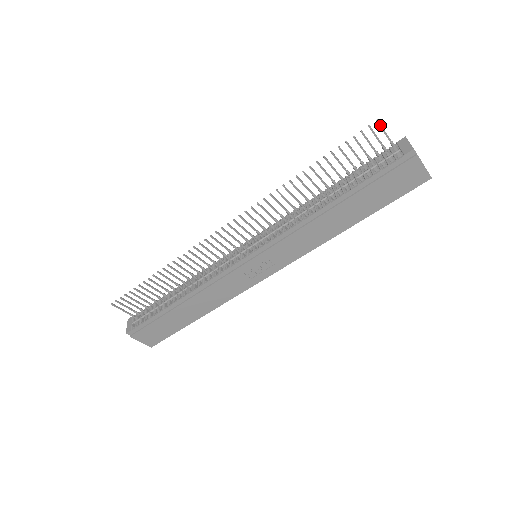
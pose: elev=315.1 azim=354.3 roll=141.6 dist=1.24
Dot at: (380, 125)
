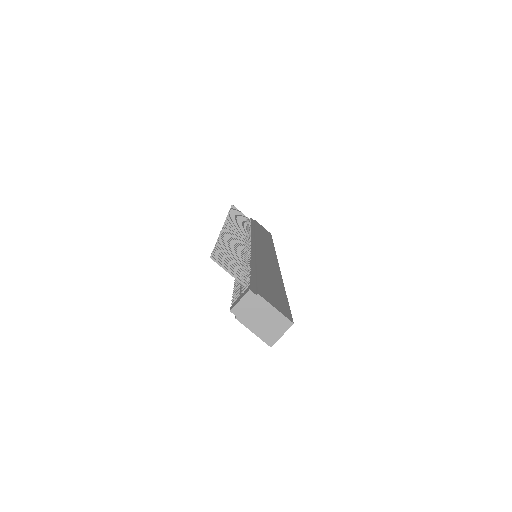
Dot at: (217, 262)
